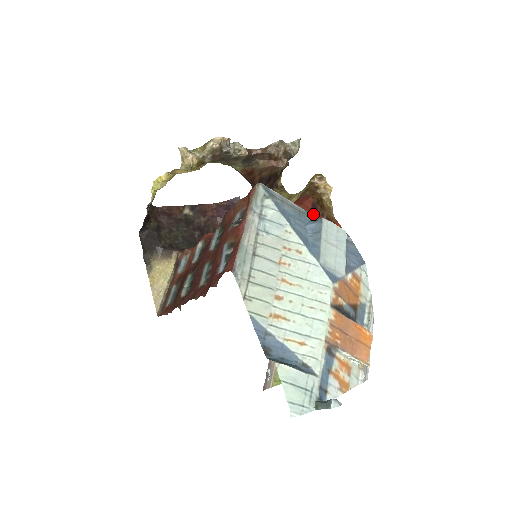
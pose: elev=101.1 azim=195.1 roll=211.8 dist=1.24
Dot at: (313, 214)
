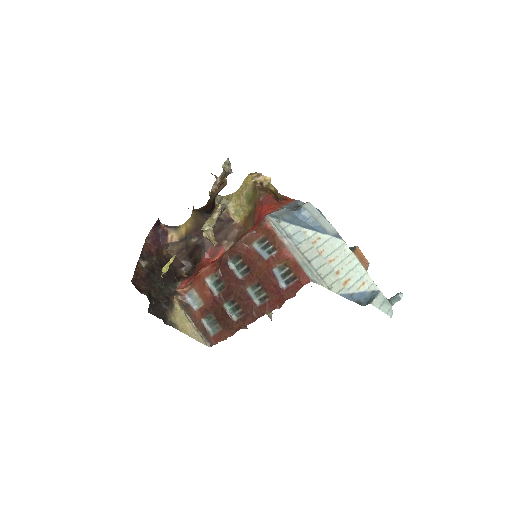
Dot at: (285, 206)
